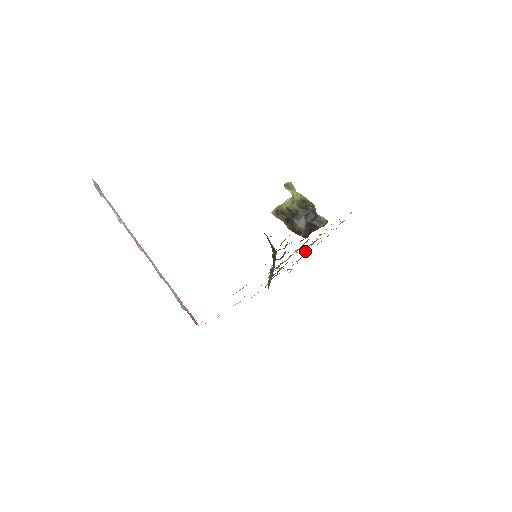
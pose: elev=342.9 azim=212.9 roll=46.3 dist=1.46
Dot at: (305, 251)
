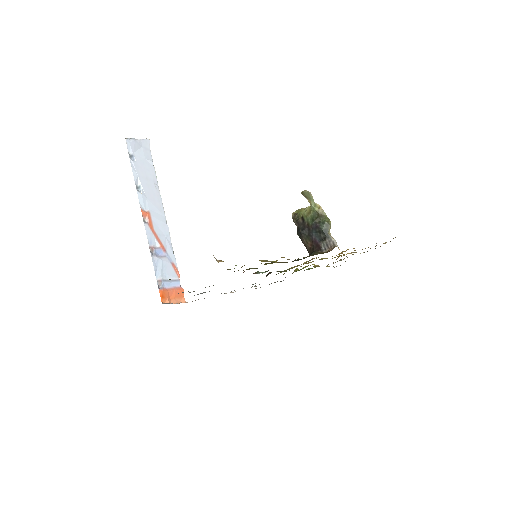
Dot at: (336, 259)
